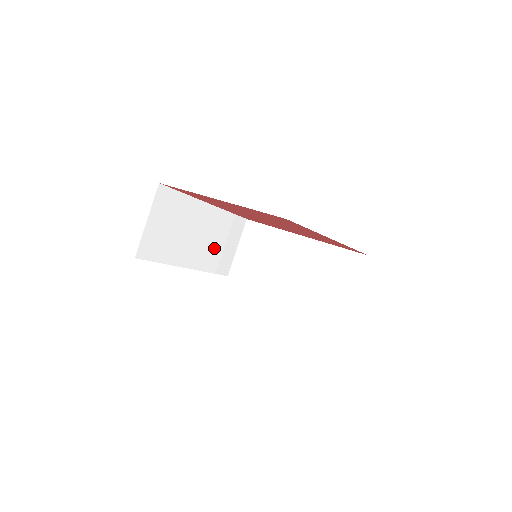
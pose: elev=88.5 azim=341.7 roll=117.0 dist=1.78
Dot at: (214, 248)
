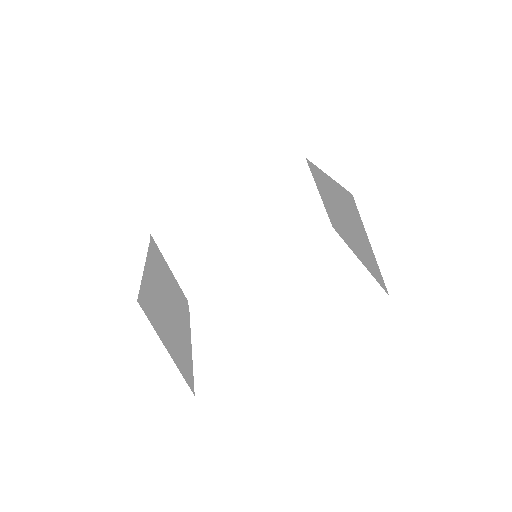
Dot at: (174, 293)
